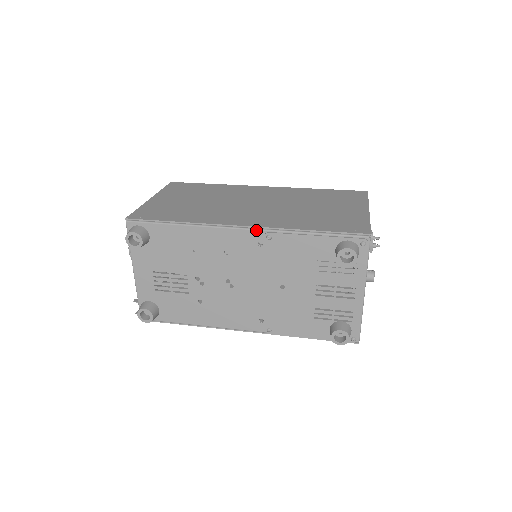
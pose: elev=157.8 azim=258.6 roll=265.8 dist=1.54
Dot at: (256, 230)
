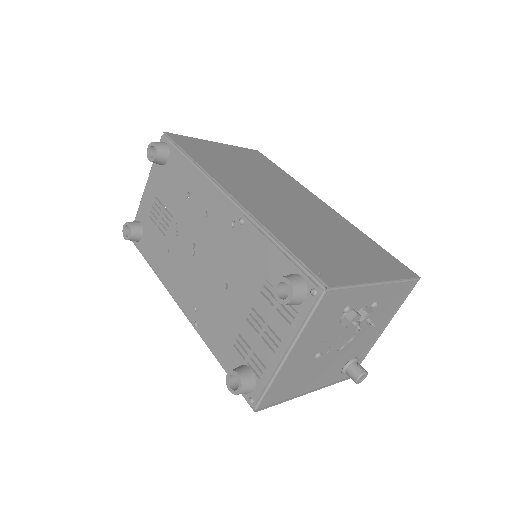
Dot at: (237, 206)
